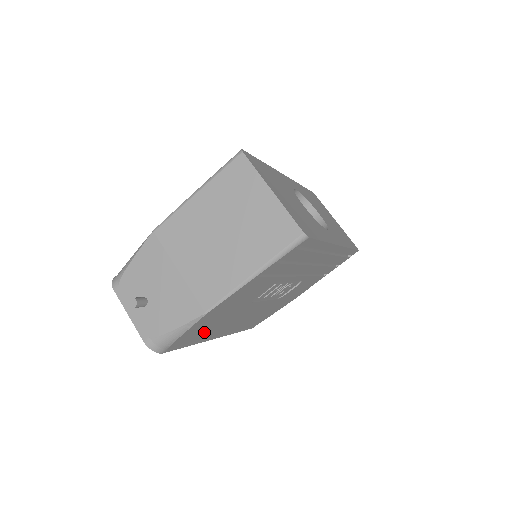
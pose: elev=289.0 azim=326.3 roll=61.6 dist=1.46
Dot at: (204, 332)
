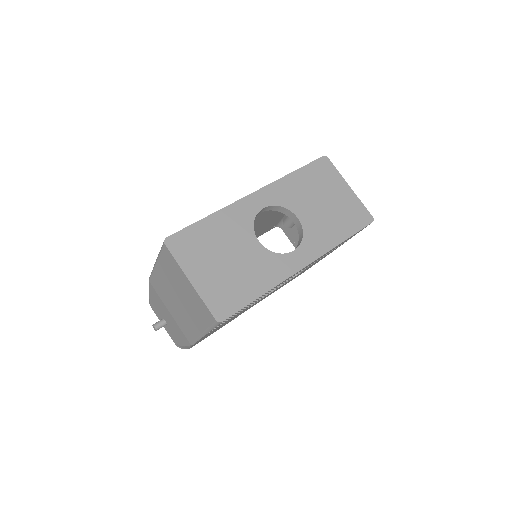
Dot at: occluded
